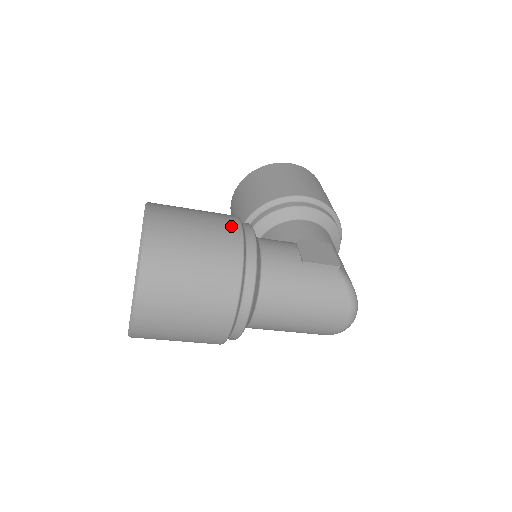
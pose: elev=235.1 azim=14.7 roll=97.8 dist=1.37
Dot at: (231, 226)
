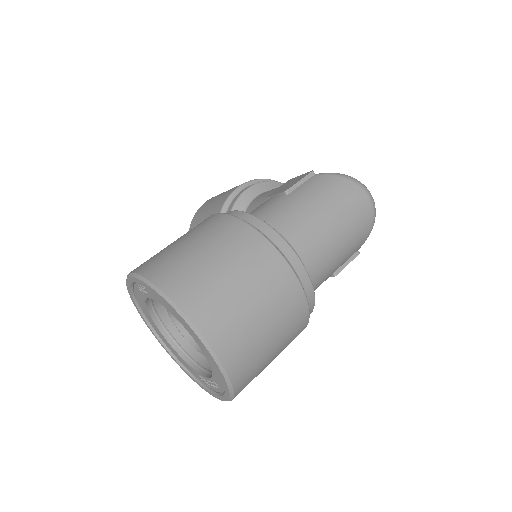
Dot at: (206, 220)
